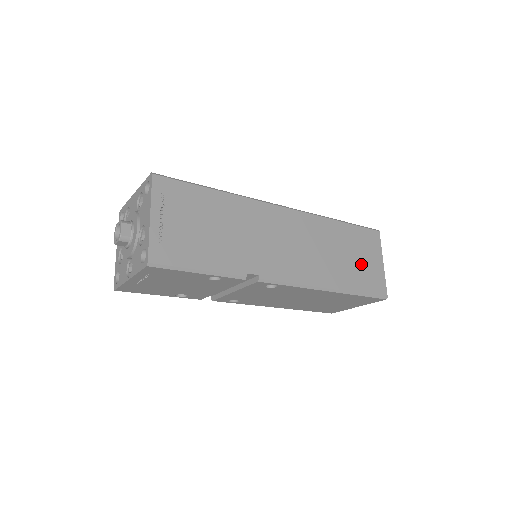
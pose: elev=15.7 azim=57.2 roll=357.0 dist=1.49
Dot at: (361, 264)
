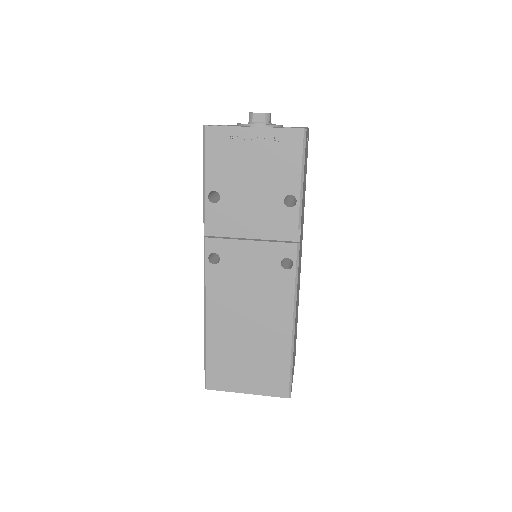
Dot at: (294, 352)
